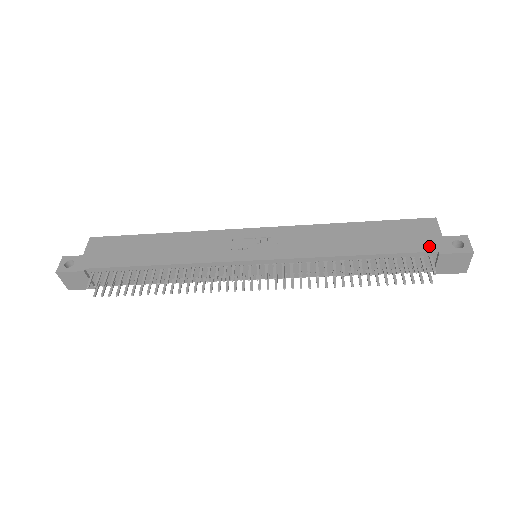
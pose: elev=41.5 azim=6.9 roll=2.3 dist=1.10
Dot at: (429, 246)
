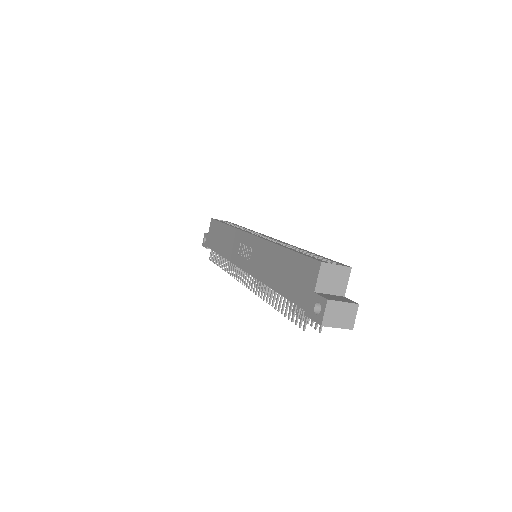
Dot at: (303, 301)
